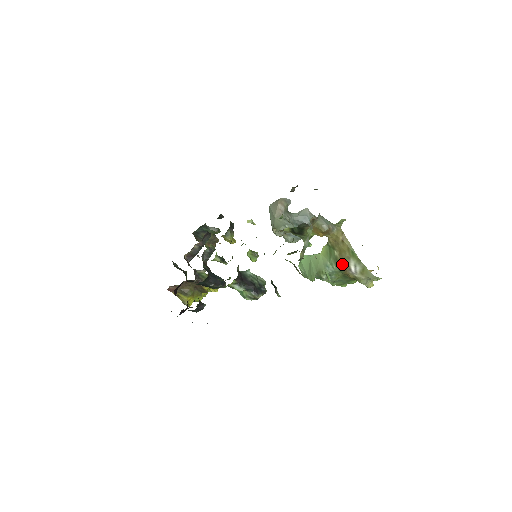
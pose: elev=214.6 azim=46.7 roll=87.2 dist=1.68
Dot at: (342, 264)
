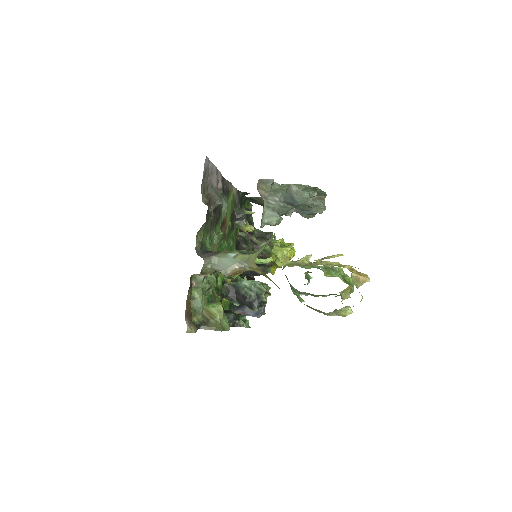
Dot at: occluded
